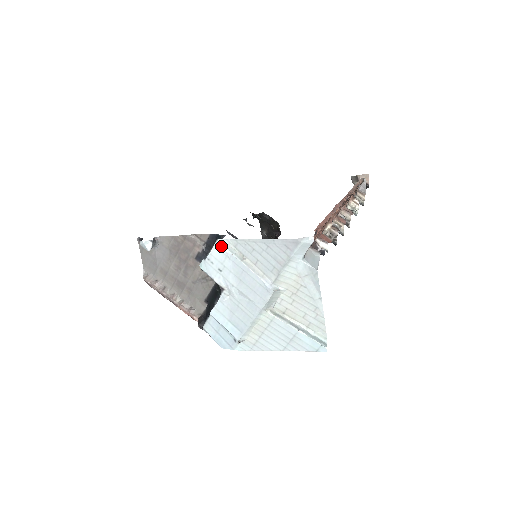
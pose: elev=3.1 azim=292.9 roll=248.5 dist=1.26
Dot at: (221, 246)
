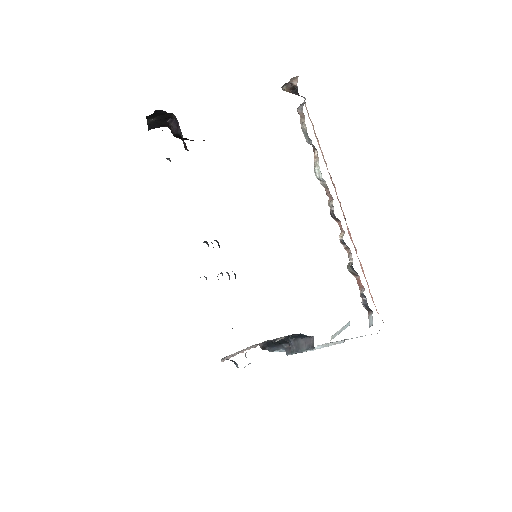
Dot at: occluded
